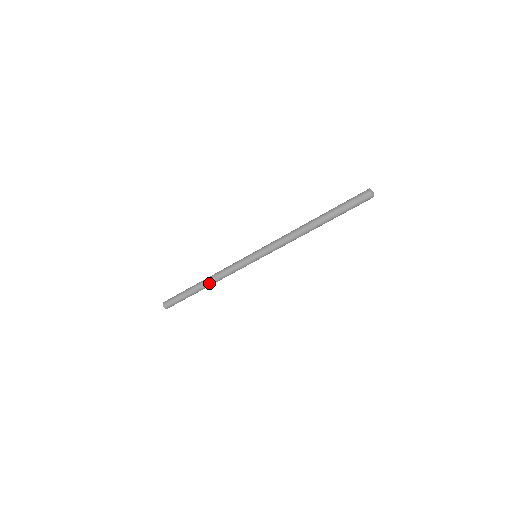
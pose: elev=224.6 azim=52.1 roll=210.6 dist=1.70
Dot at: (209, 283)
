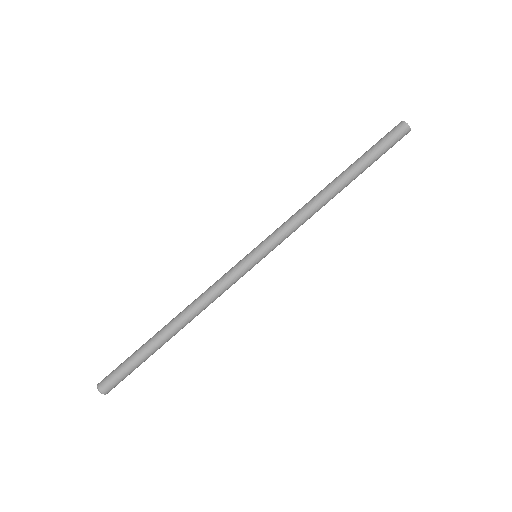
Dot at: (179, 314)
